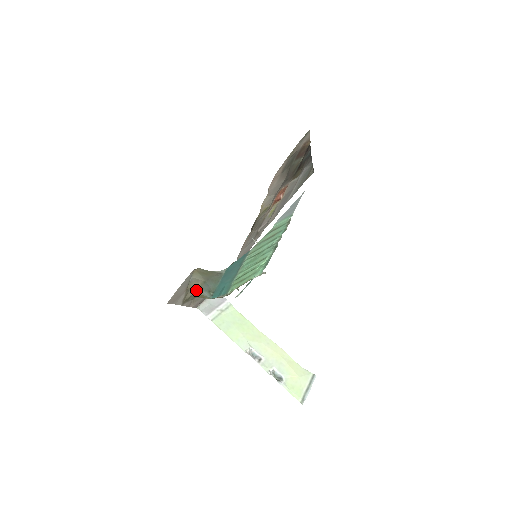
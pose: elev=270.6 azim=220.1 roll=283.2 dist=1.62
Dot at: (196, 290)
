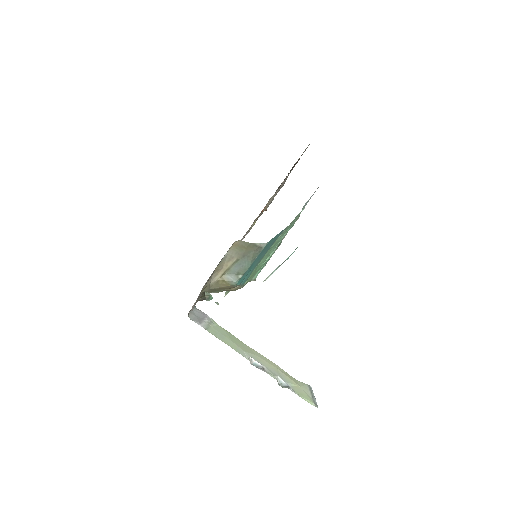
Dot at: (219, 275)
